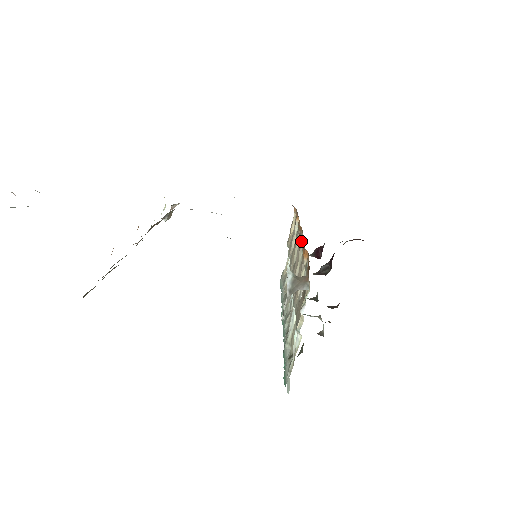
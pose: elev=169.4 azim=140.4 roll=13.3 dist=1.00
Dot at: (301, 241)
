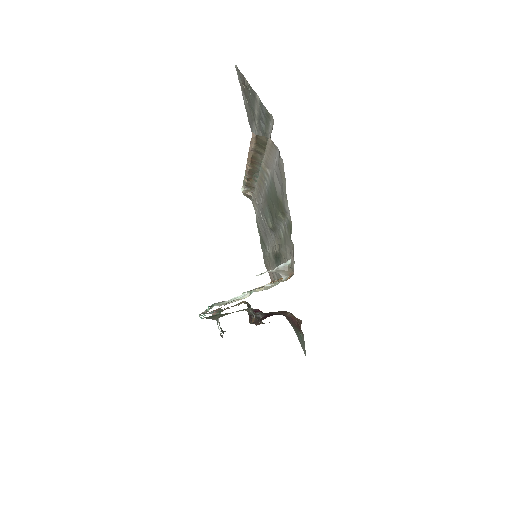
Dot at: occluded
